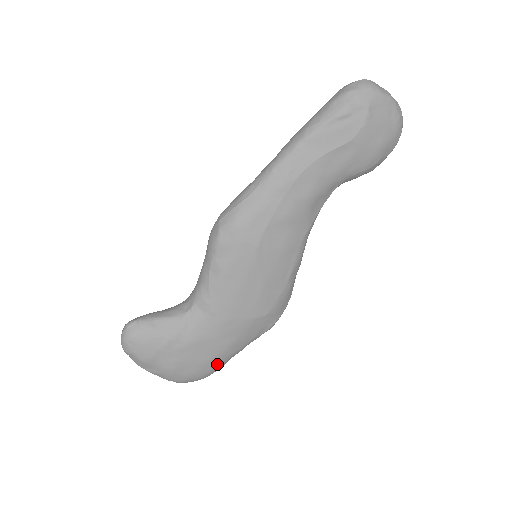
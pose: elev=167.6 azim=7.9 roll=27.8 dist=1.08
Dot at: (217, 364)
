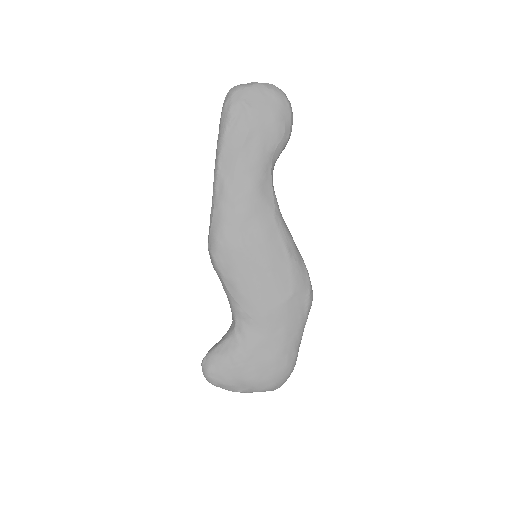
Dot at: (288, 357)
